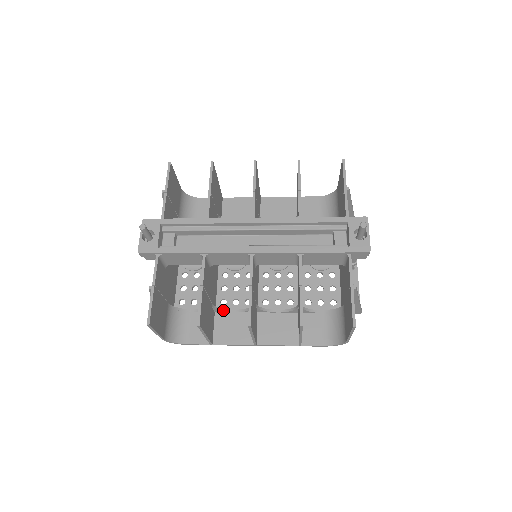
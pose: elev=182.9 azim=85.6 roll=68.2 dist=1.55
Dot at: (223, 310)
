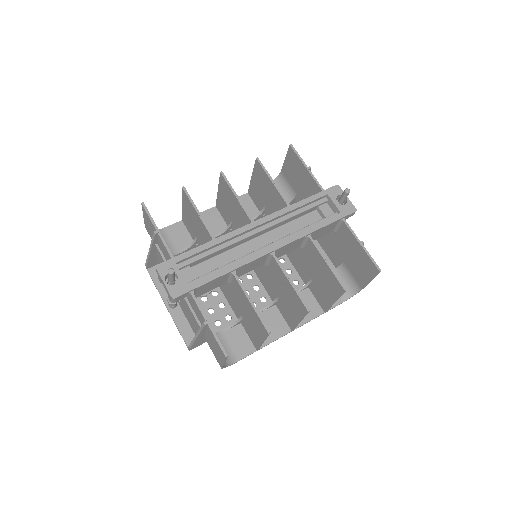
Dot at: occluded
